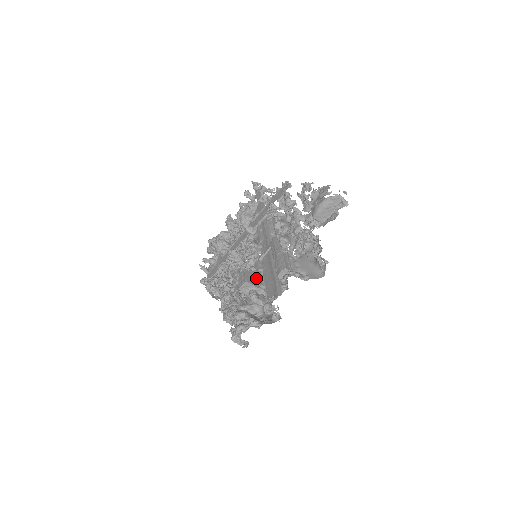
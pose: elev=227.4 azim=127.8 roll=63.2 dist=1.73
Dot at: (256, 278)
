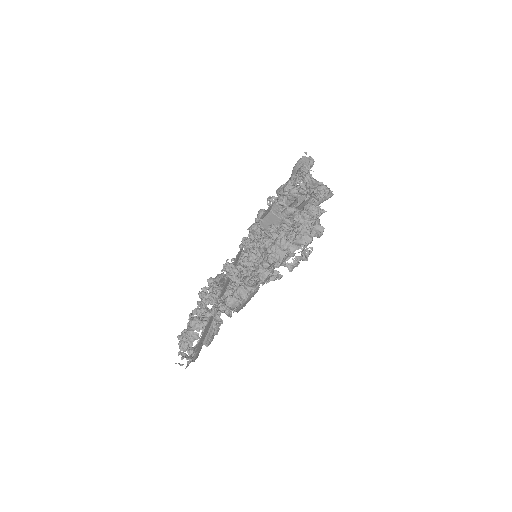
Dot at: occluded
